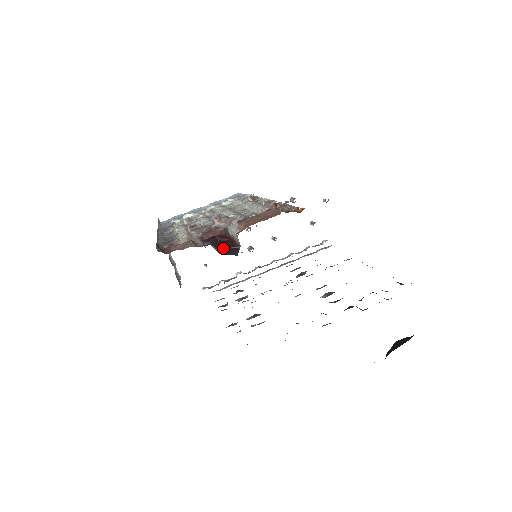
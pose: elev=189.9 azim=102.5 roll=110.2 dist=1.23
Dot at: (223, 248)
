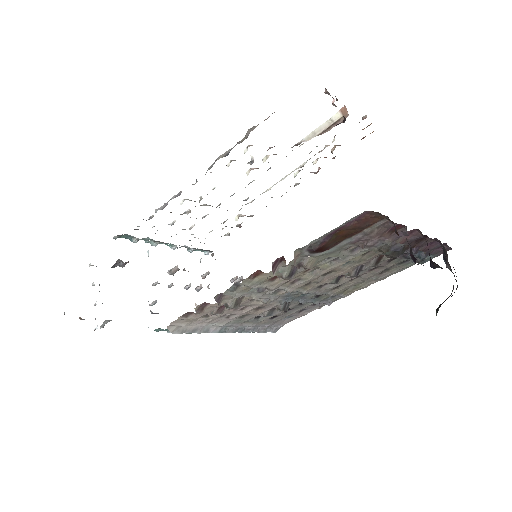
Dot at: occluded
